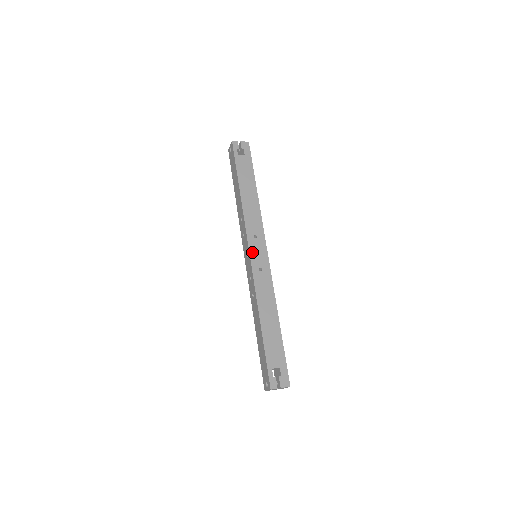
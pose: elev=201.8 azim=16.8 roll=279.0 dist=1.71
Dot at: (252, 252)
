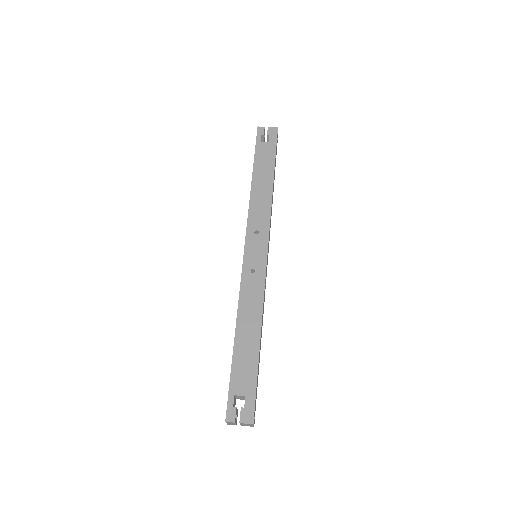
Dot at: (248, 249)
